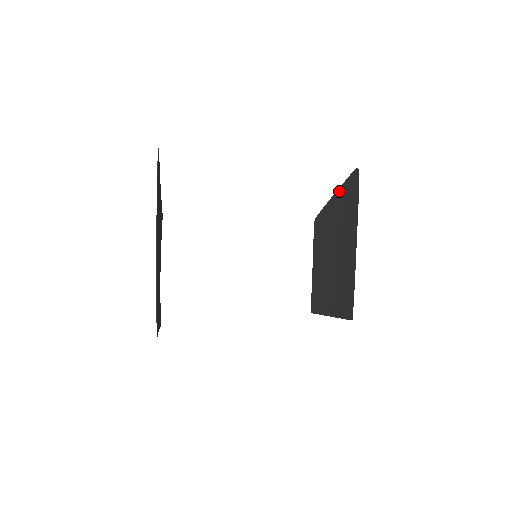
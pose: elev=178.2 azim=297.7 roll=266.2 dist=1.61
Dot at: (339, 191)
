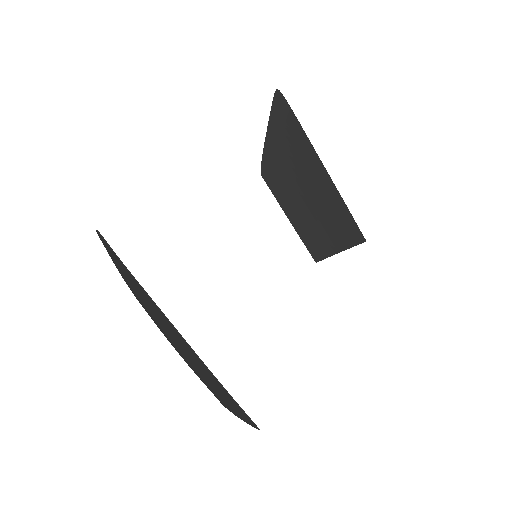
Dot at: (270, 126)
